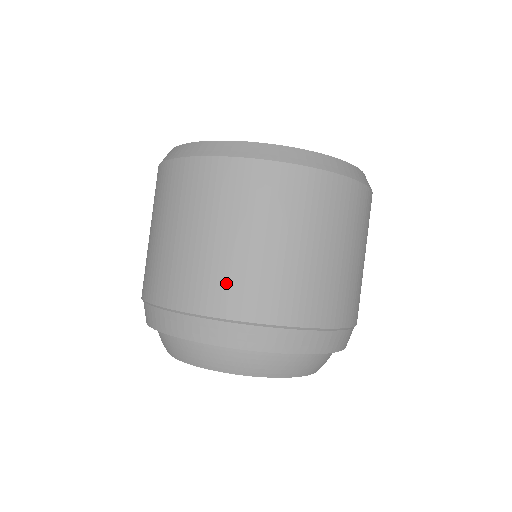
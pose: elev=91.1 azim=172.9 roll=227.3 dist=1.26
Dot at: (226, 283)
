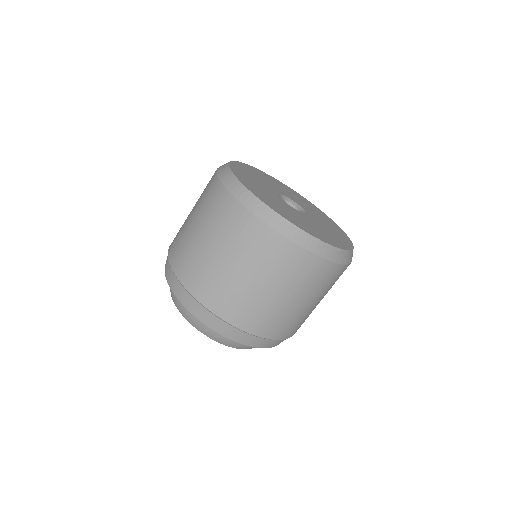
Dot at: (257, 314)
